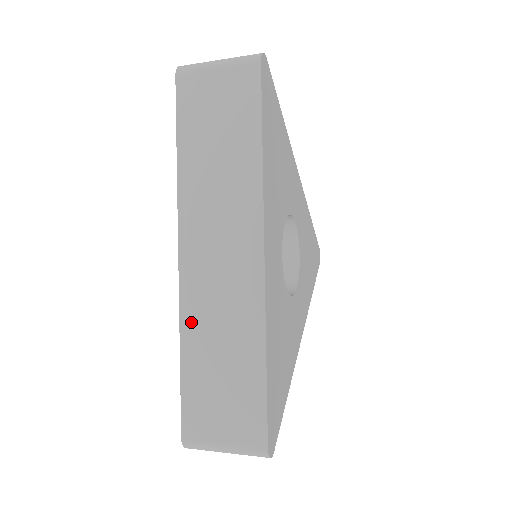
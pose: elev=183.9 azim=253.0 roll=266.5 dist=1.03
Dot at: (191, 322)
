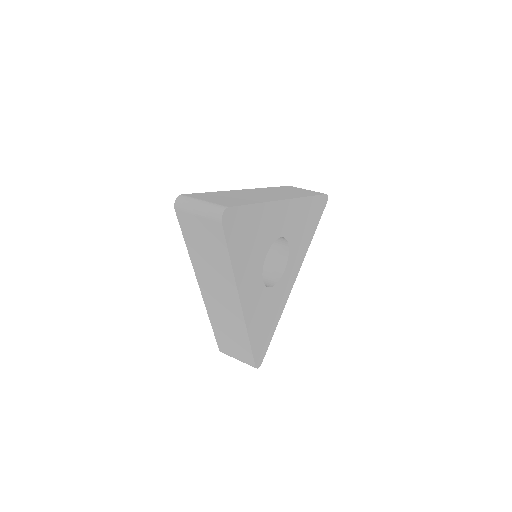
Dot at: (213, 316)
